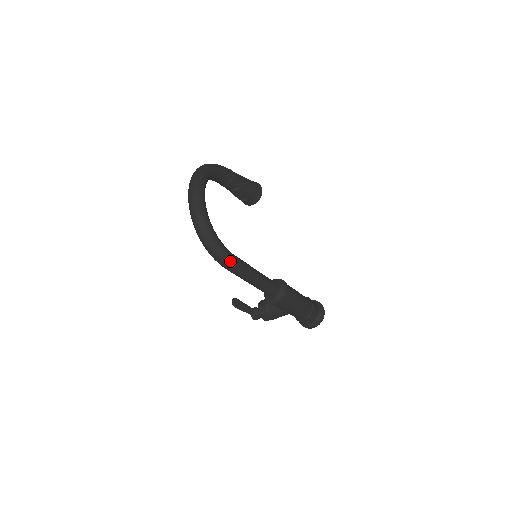
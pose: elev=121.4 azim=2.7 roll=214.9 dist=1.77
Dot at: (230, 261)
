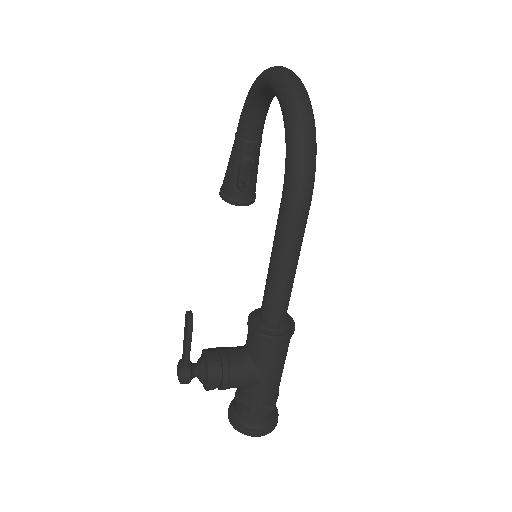
Dot at: (312, 191)
